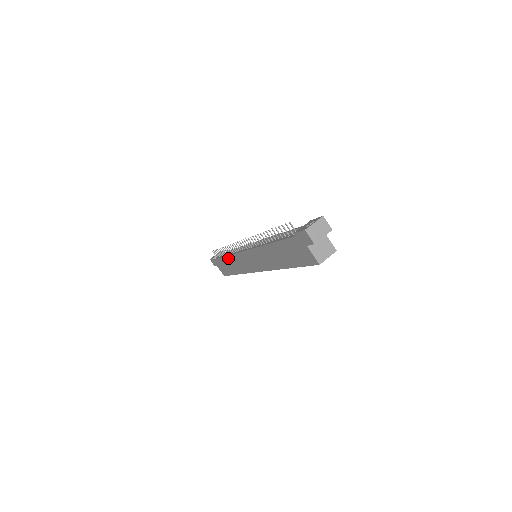
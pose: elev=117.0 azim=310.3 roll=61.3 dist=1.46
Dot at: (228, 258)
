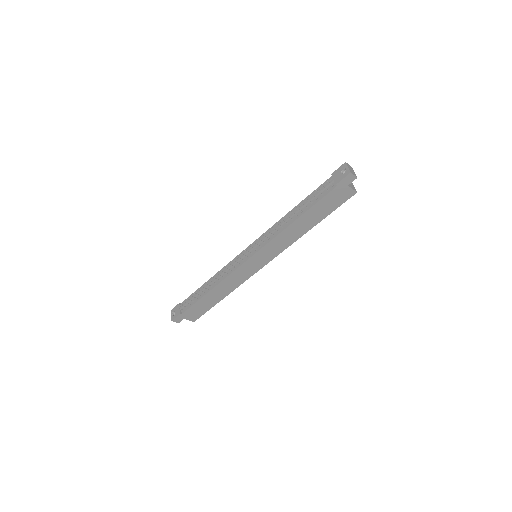
Dot at: (216, 288)
